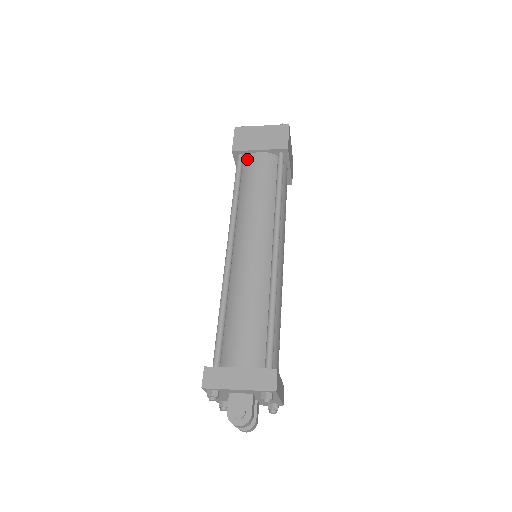
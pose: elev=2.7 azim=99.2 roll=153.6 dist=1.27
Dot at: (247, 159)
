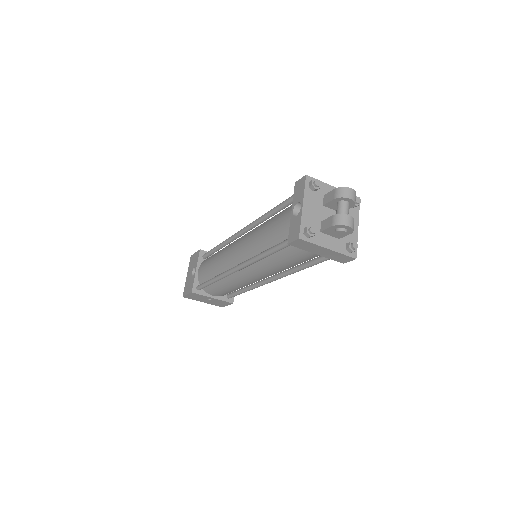
Dot at: occluded
